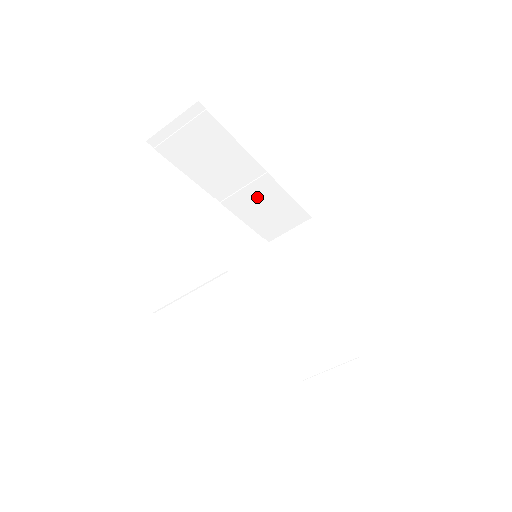
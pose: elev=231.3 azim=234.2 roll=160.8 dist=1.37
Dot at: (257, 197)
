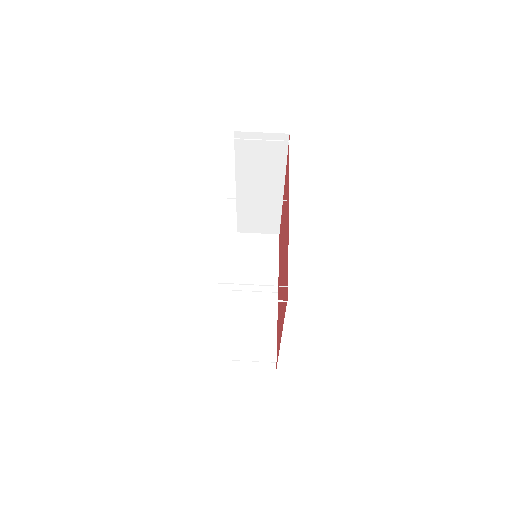
Dot at: (256, 313)
